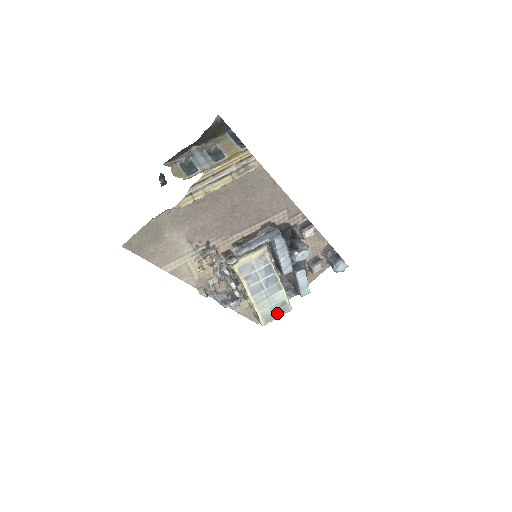
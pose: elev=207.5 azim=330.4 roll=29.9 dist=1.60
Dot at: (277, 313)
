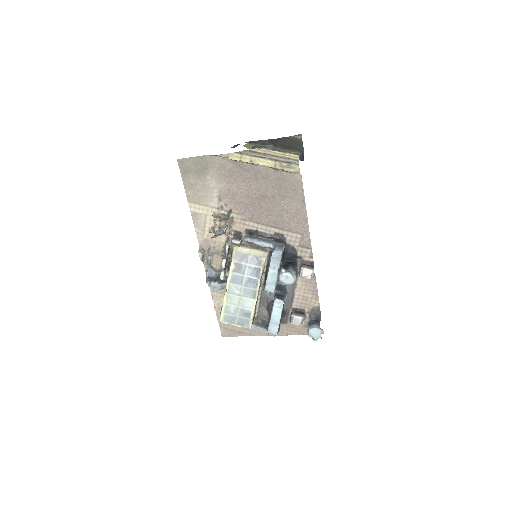
Dot at: (238, 320)
